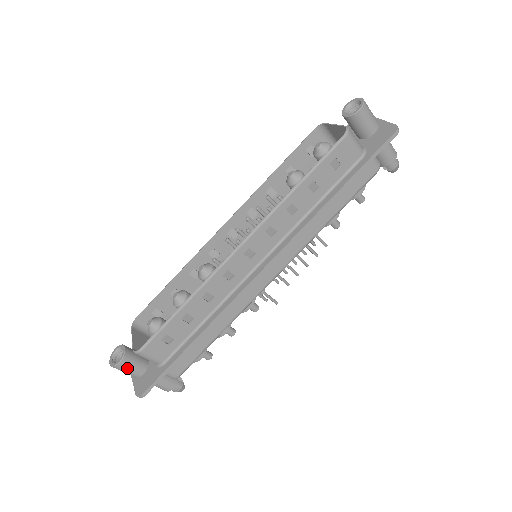
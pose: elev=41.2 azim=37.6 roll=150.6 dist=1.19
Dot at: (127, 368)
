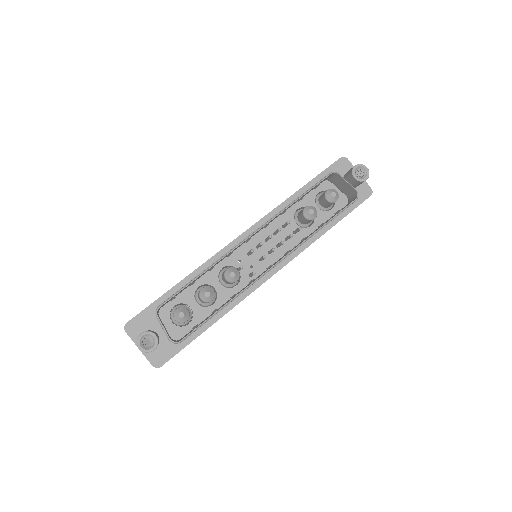
Dot at: occluded
